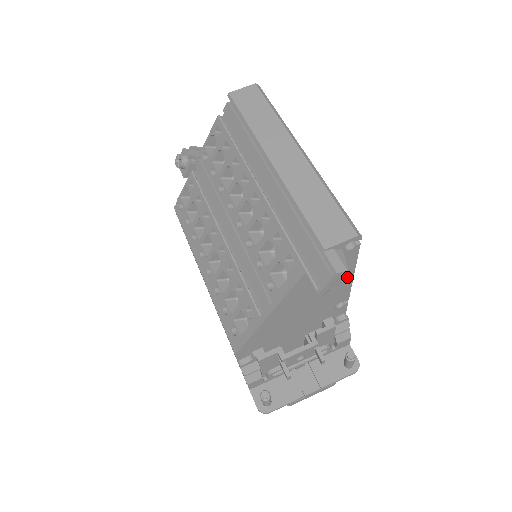
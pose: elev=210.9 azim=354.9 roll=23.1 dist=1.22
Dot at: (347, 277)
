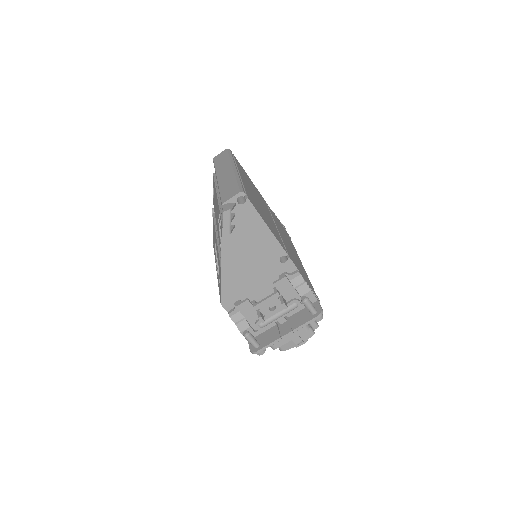
Dot at: (264, 230)
